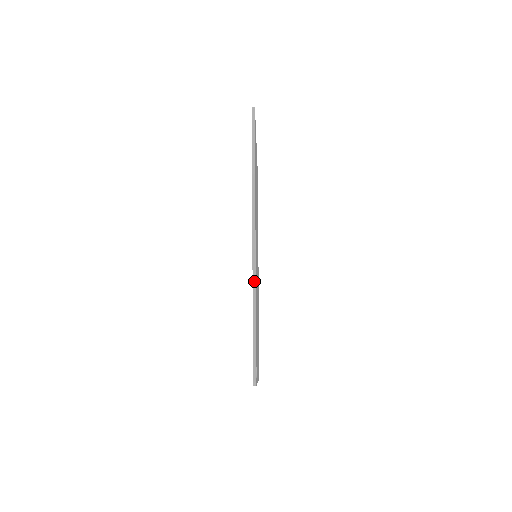
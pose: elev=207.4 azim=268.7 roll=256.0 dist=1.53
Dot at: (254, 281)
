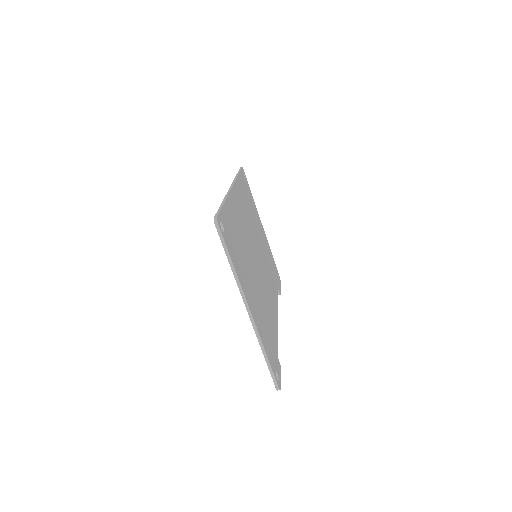
Dot at: (227, 195)
